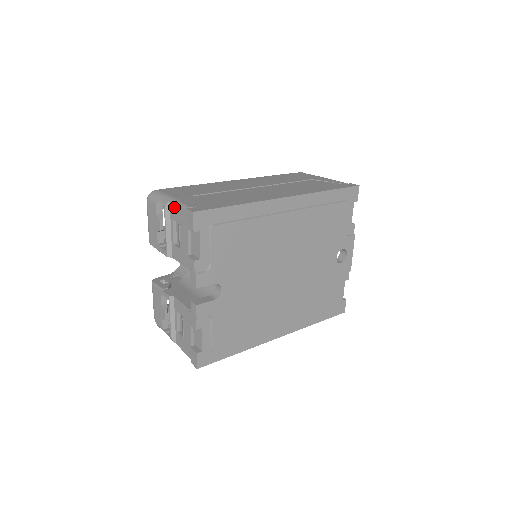
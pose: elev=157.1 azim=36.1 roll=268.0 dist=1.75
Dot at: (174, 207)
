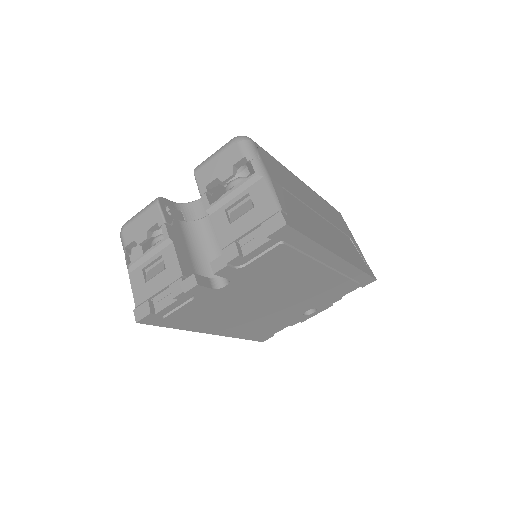
Dot at: (264, 188)
